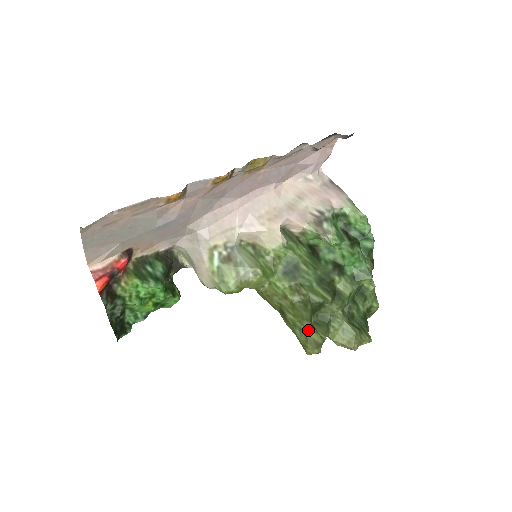
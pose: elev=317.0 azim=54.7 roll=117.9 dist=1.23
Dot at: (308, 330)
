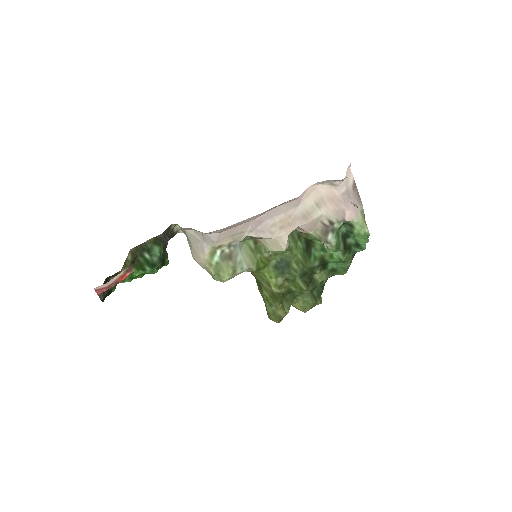
Dot at: (277, 308)
